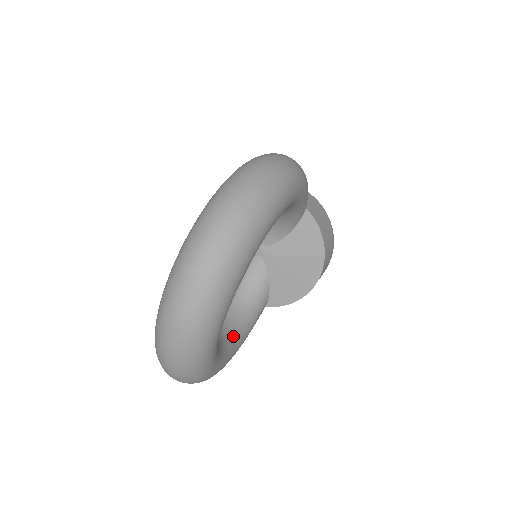
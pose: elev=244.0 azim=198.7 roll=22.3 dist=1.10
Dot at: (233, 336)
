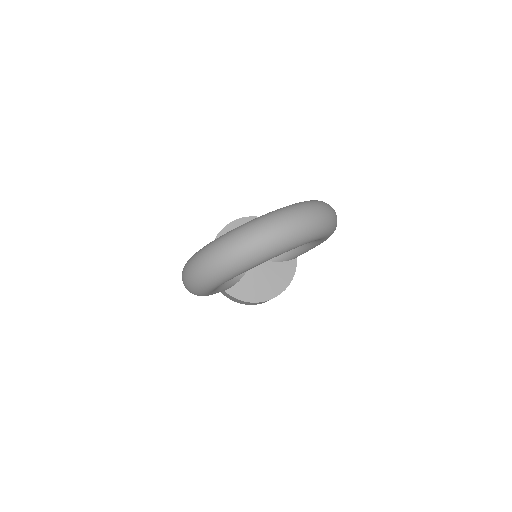
Dot at: occluded
